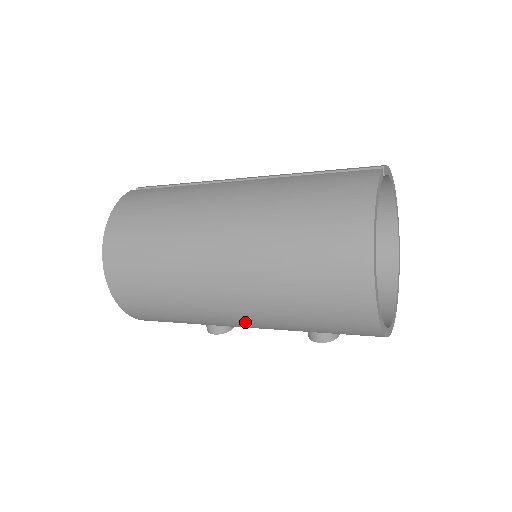
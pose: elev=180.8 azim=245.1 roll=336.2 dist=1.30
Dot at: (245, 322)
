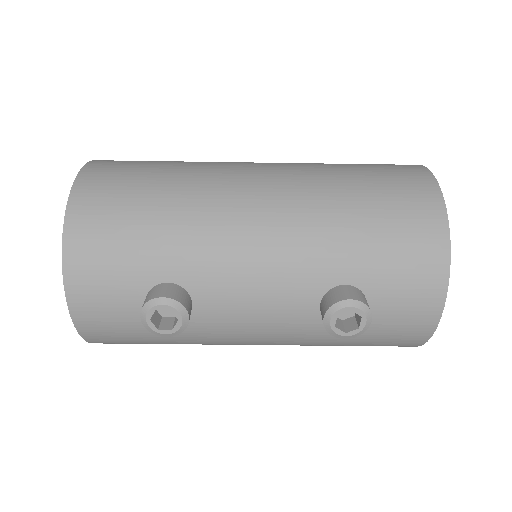
Dot at: (267, 207)
